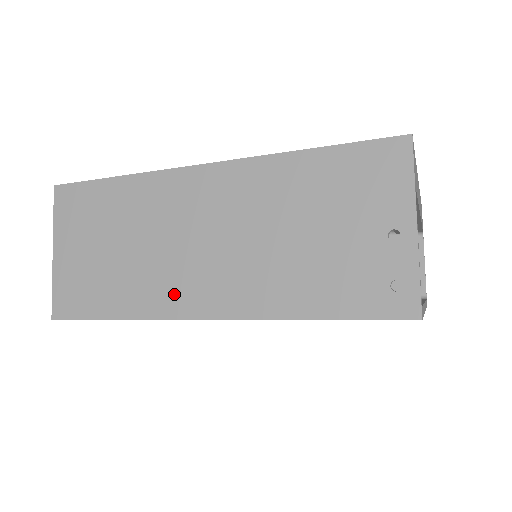
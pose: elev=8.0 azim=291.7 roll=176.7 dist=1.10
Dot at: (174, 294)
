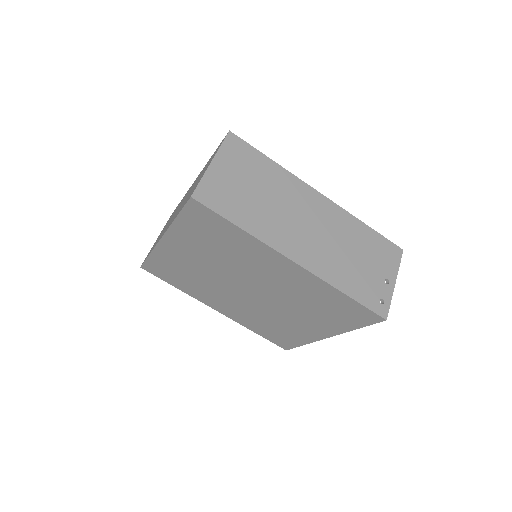
Dot at: (282, 239)
